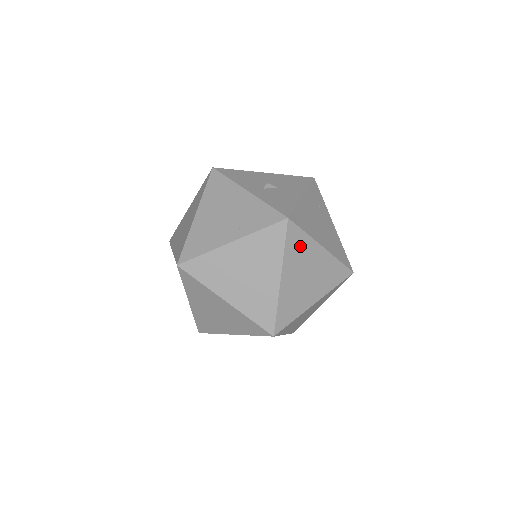
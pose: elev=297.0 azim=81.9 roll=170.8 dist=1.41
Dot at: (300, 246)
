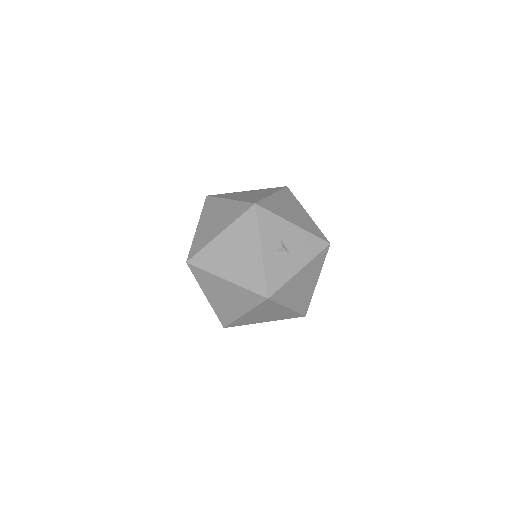
Dot at: (269, 307)
